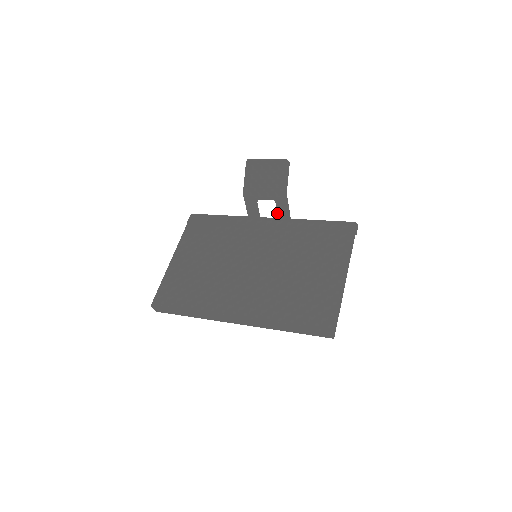
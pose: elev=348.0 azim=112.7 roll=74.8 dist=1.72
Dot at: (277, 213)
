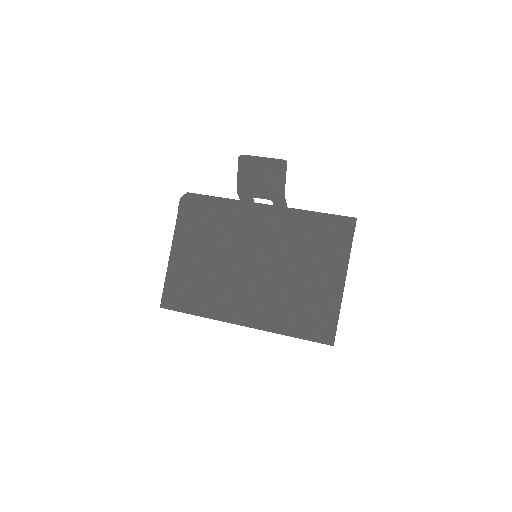
Dot at: (274, 208)
